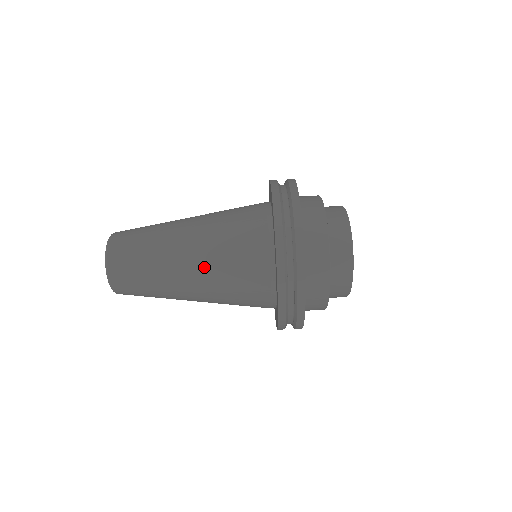
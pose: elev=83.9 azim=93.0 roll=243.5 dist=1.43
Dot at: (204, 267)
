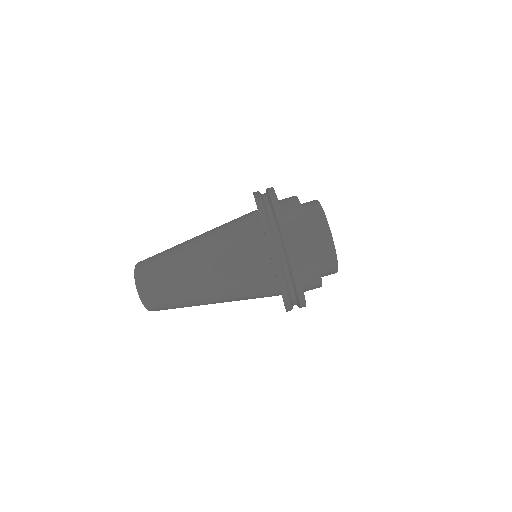
Dot at: (215, 271)
